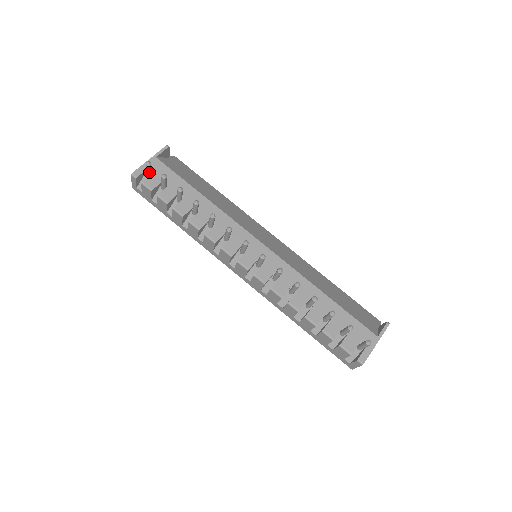
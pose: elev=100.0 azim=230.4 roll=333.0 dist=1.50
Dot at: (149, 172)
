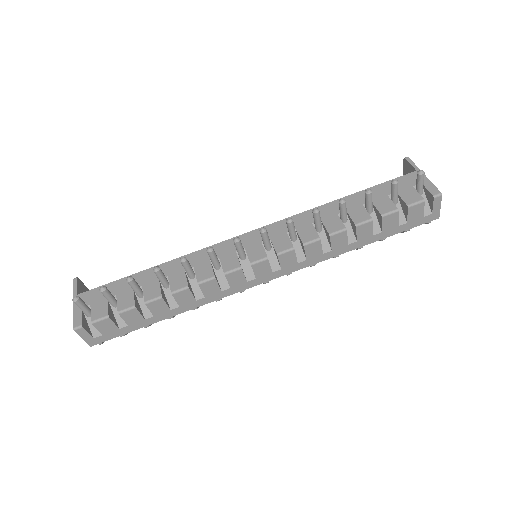
Dot at: (86, 308)
